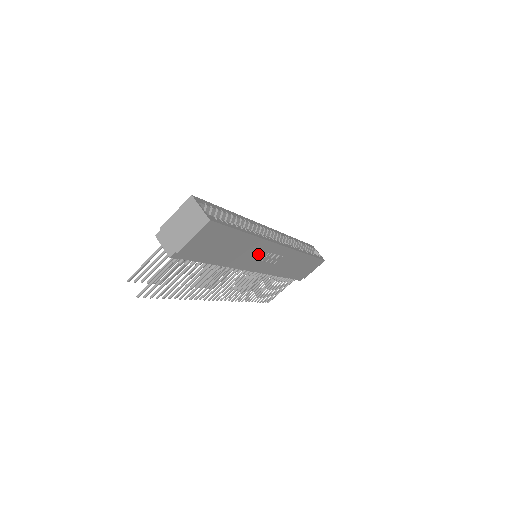
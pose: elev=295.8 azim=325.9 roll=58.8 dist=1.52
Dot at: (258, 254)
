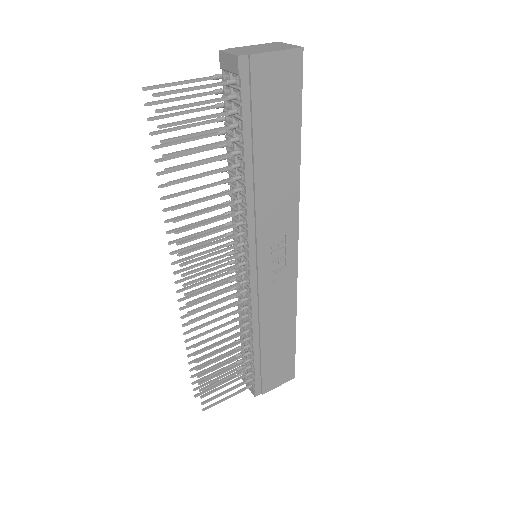
Dot at: (278, 223)
